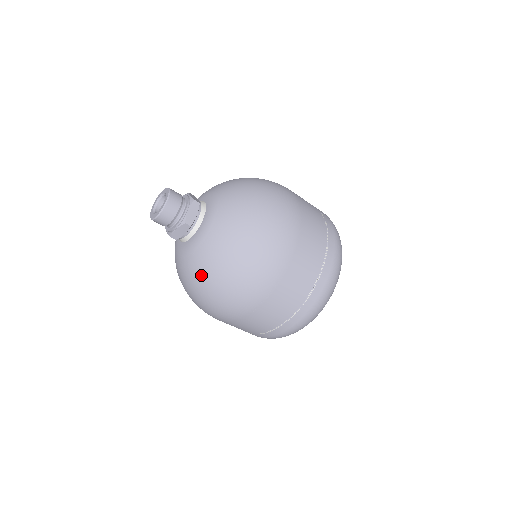
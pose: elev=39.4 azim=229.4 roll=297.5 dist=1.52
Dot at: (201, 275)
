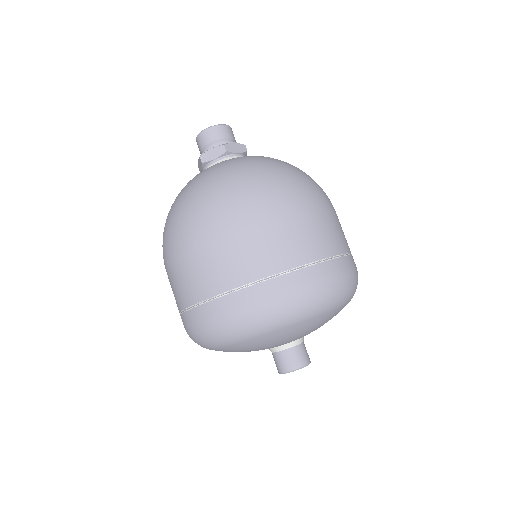
Dot at: (268, 161)
